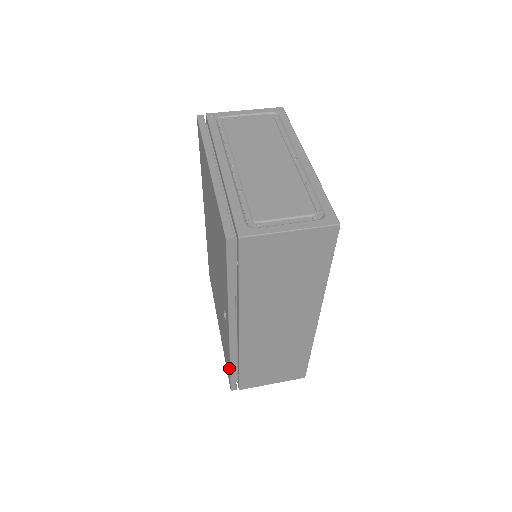
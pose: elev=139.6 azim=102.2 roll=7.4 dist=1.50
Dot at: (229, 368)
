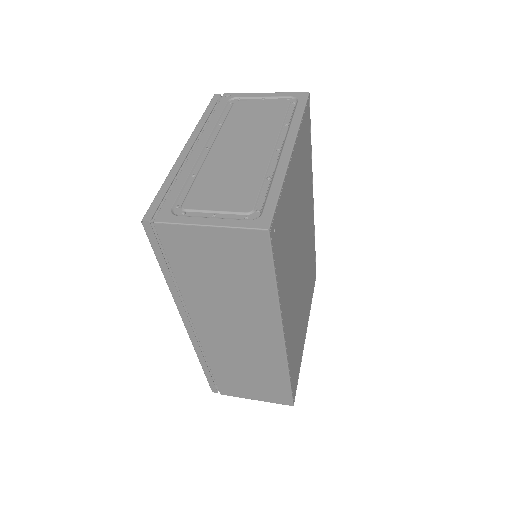
Dot at: occluded
